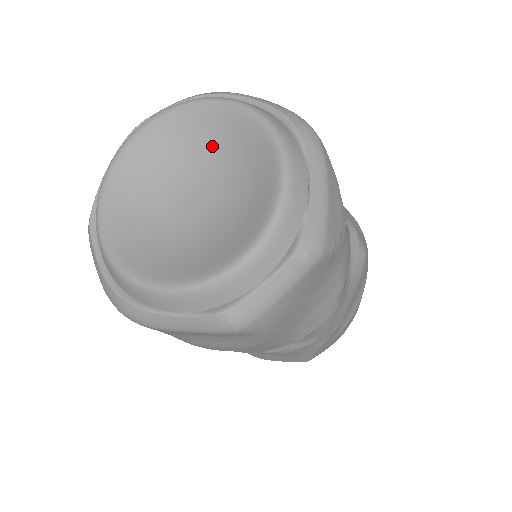
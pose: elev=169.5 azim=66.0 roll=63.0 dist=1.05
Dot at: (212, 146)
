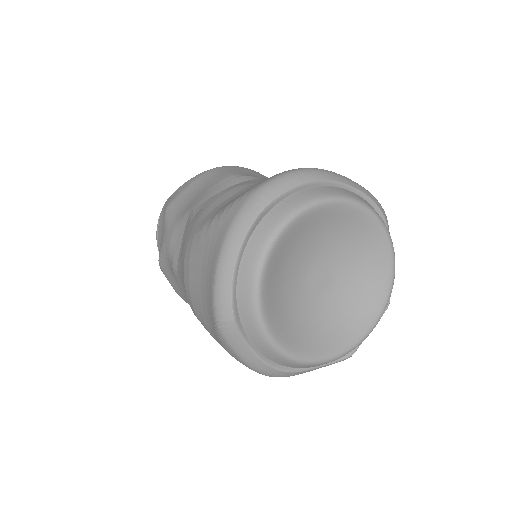
Dot at: (332, 235)
